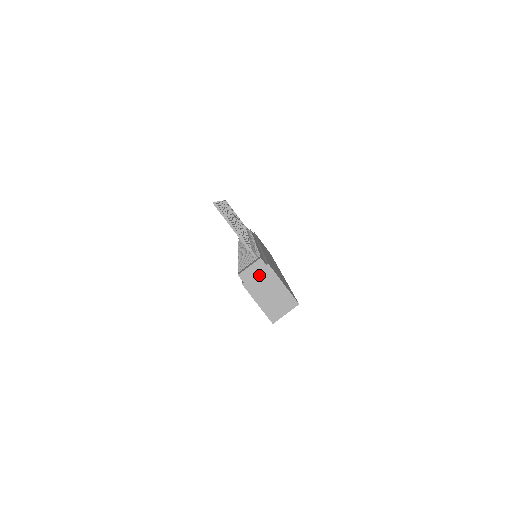
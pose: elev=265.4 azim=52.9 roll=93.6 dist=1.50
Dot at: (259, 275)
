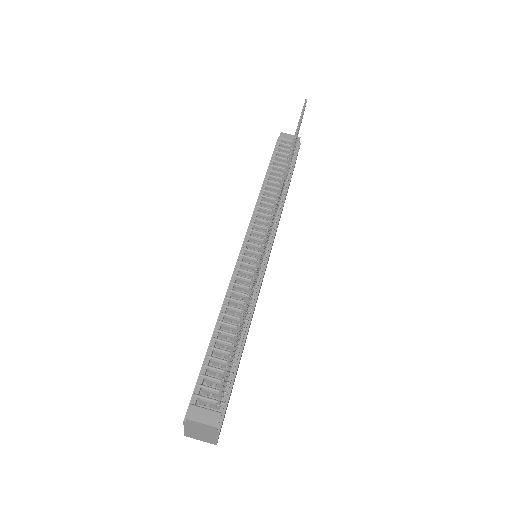
Dot at: (204, 428)
